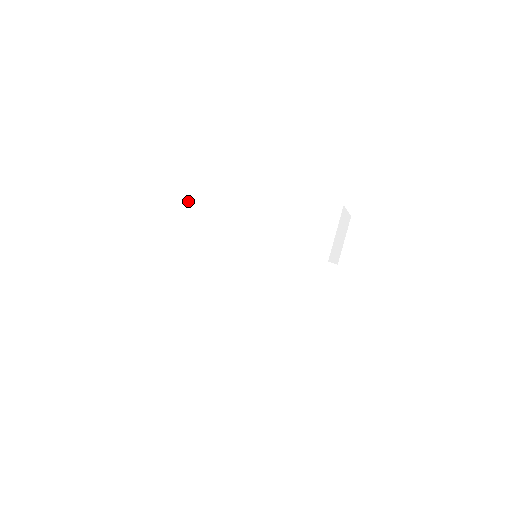
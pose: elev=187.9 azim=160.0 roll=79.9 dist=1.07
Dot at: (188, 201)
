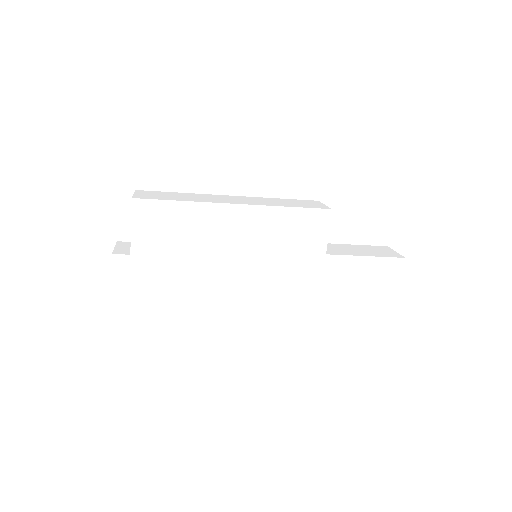
Dot at: (190, 230)
